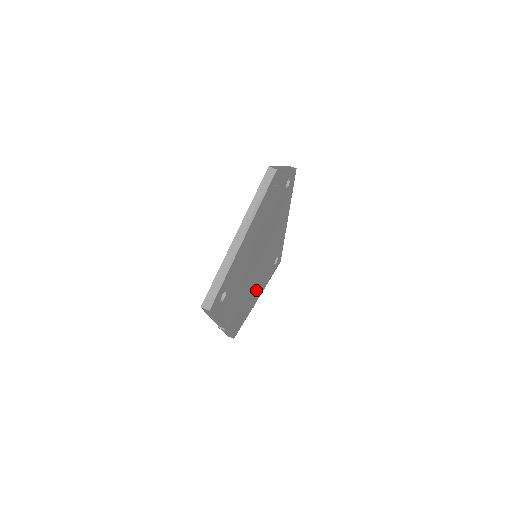
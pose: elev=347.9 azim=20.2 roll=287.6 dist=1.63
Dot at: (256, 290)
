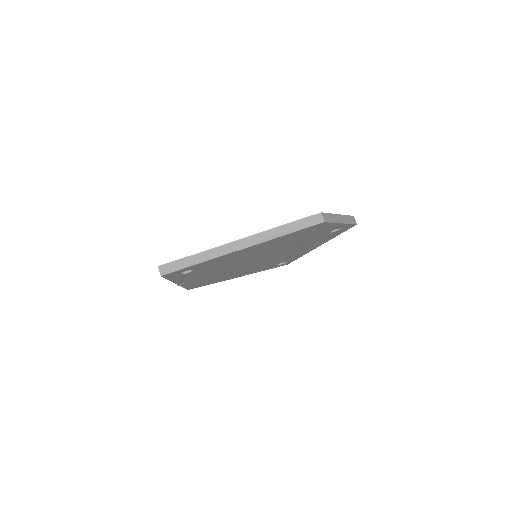
Dot at: (239, 273)
